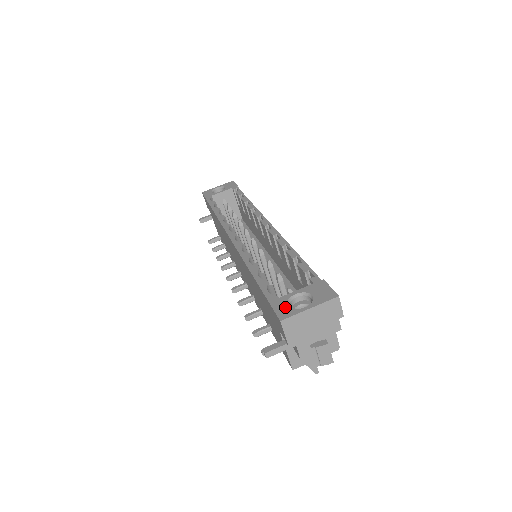
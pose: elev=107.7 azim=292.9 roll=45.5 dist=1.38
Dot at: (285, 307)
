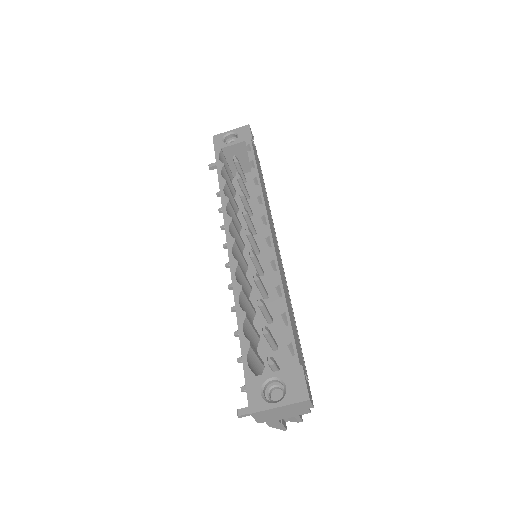
Dot at: (258, 395)
